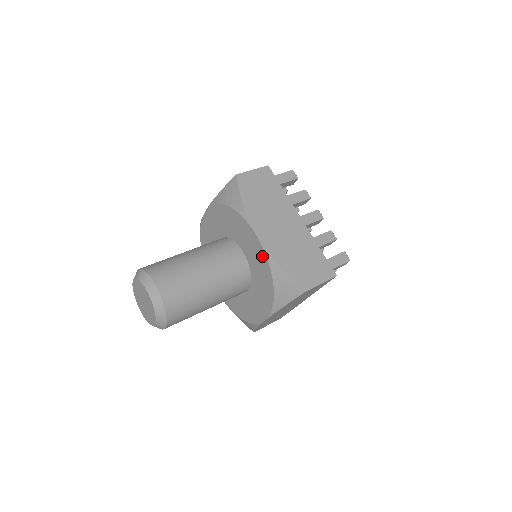
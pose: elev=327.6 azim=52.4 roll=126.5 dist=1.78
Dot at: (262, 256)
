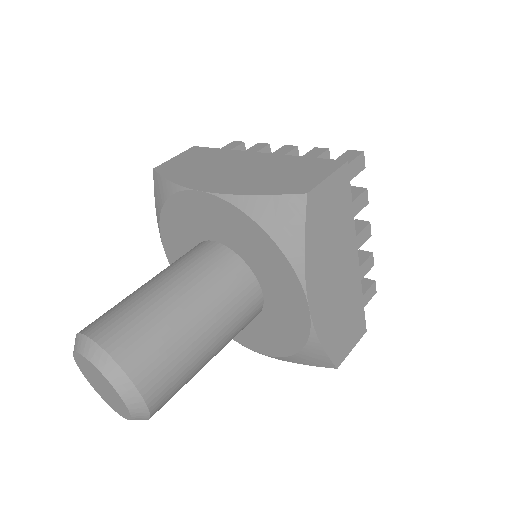
Dot at: (301, 326)
